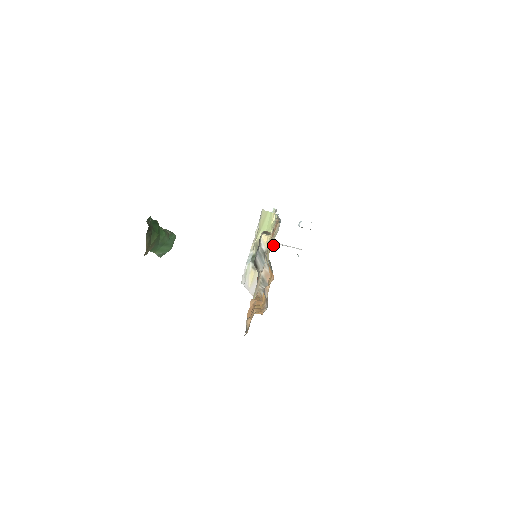
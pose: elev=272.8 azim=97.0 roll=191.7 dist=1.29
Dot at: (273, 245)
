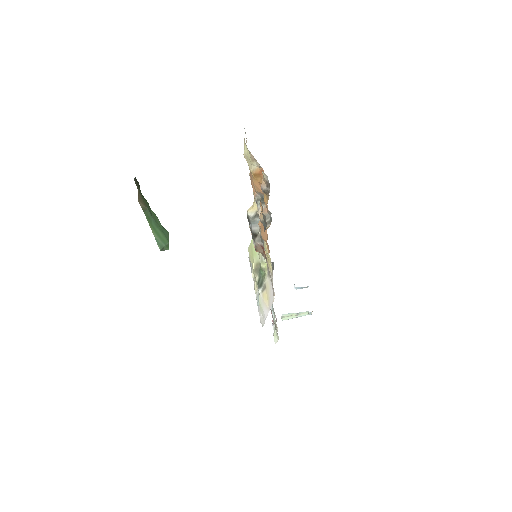
Dot at: occluded
